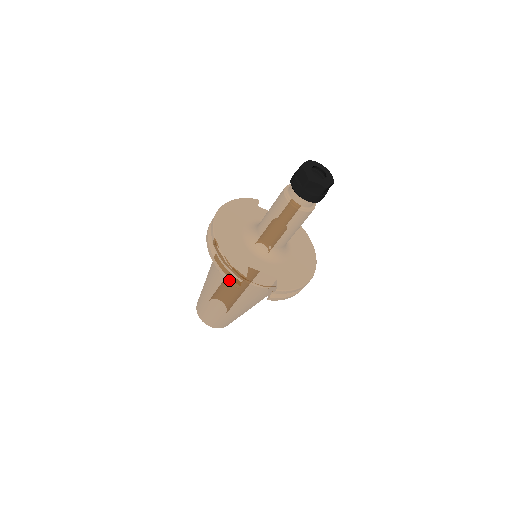
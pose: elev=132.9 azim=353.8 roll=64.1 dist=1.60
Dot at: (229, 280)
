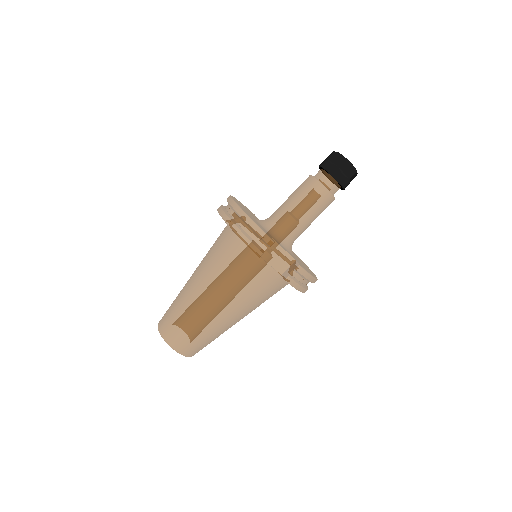
Dot at: (251, 246)
